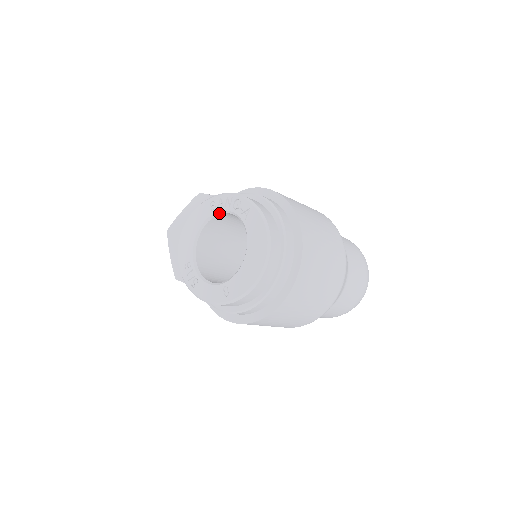
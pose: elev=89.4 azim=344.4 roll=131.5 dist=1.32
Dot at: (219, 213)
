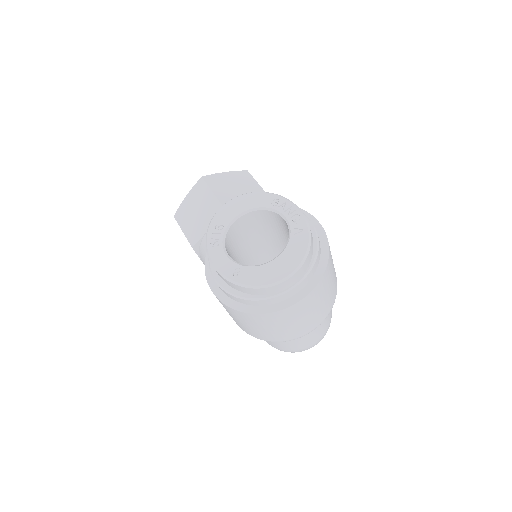
Dot at: (276, 212)
